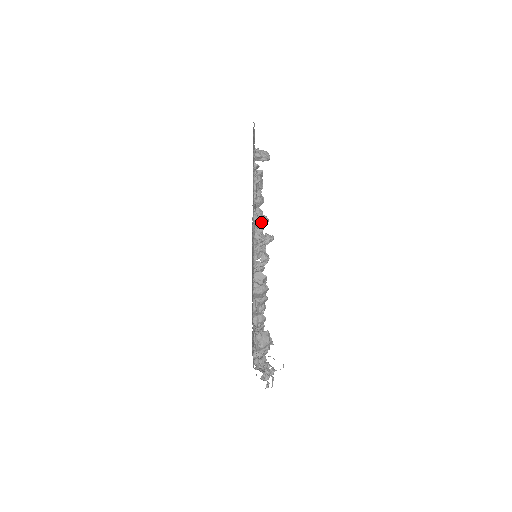
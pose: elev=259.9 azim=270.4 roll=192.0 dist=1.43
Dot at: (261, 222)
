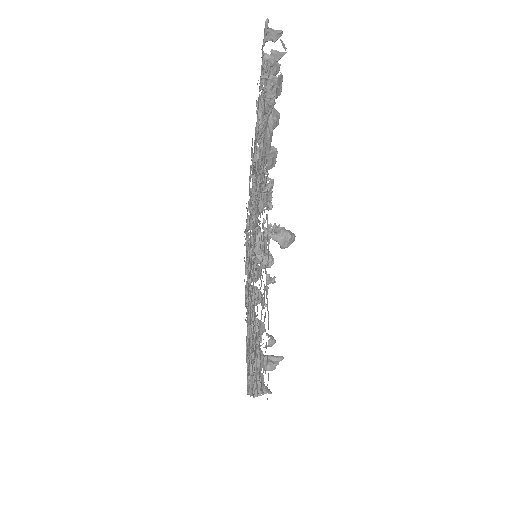
Dot at: occluded
